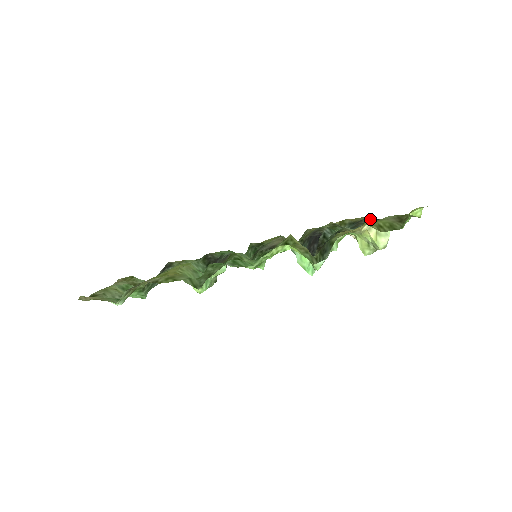
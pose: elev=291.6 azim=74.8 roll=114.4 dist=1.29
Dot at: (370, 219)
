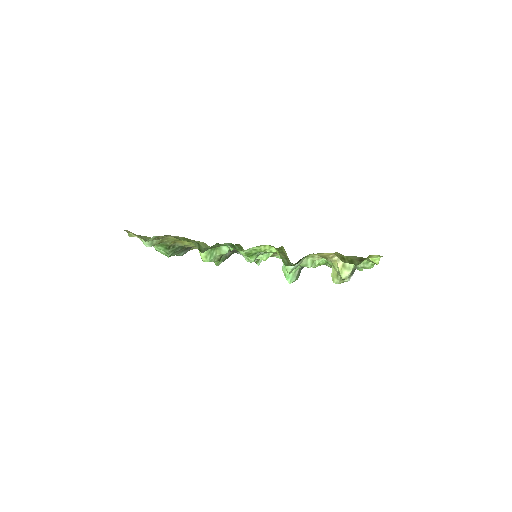
Dot at: occluded
